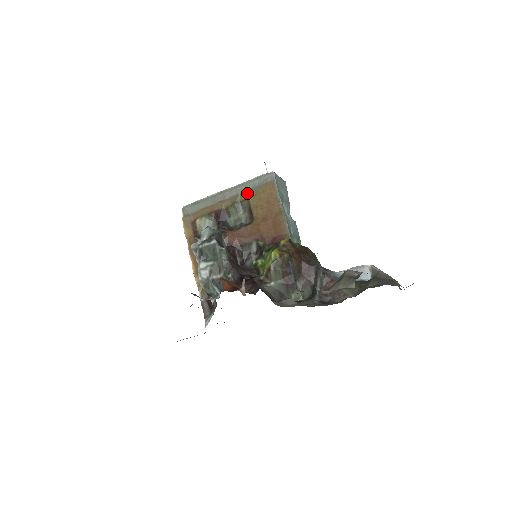
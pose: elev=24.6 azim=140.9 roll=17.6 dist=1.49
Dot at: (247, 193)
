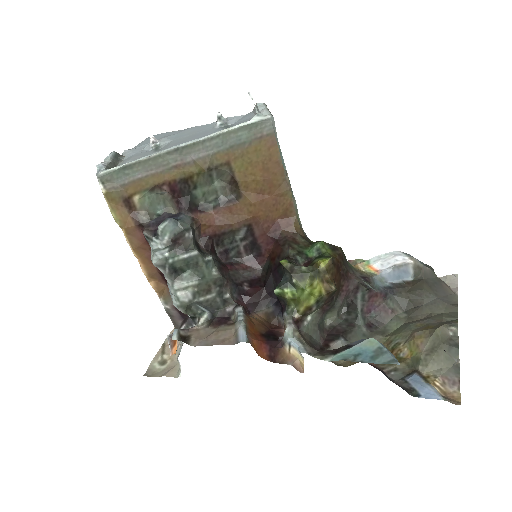
Dot at: (226, 153)
